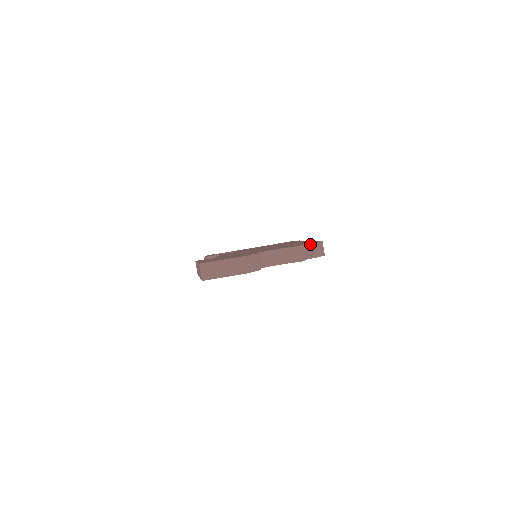
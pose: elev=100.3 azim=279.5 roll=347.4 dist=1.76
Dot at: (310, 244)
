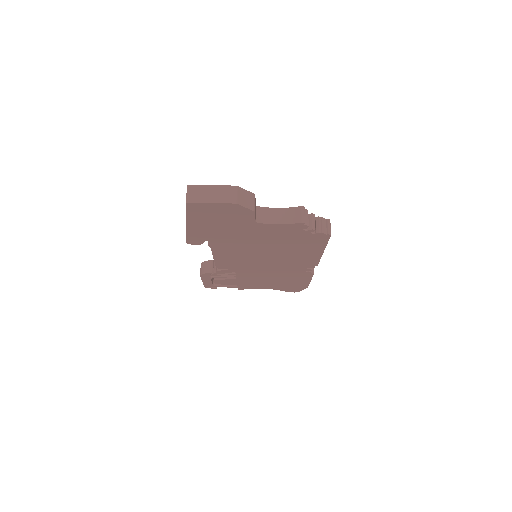
Dot at: (316, 218)
